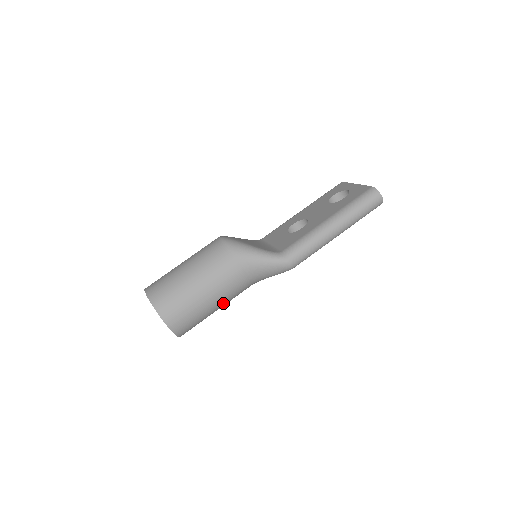
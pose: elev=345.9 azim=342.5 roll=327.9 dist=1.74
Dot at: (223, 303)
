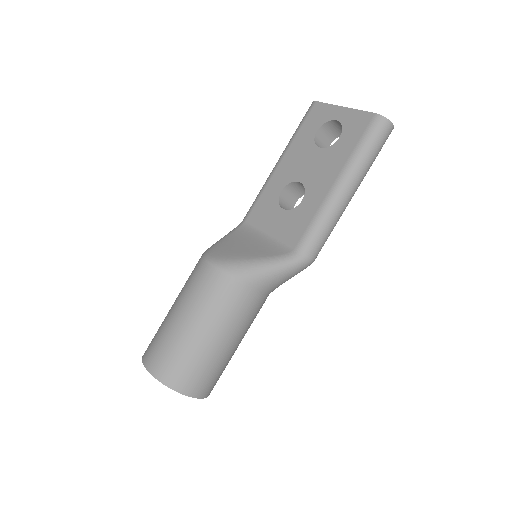
Dot at: occluded
